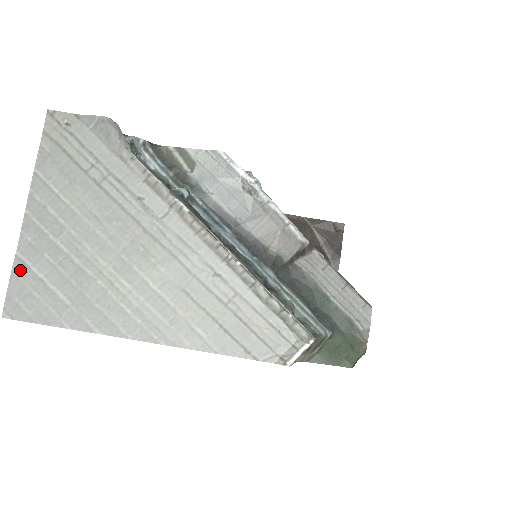
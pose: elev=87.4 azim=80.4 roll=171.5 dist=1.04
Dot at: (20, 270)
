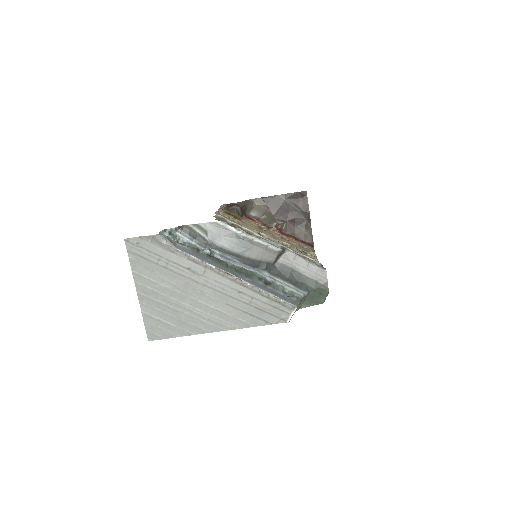
Dot at: (147, 319)
